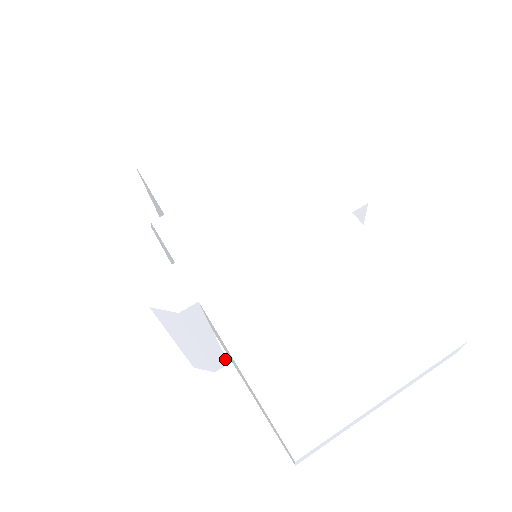
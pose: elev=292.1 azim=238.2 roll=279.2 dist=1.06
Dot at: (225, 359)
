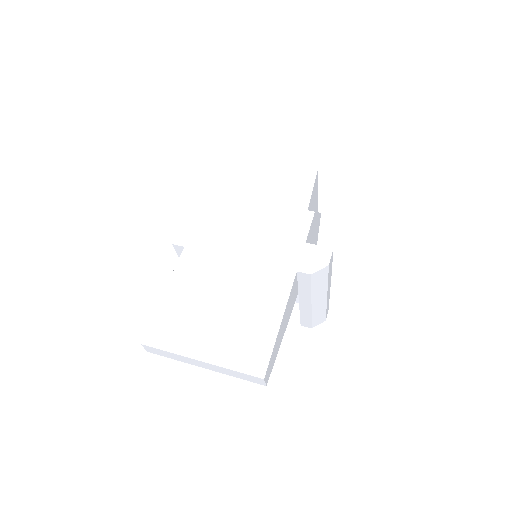
Dot at: occluded
